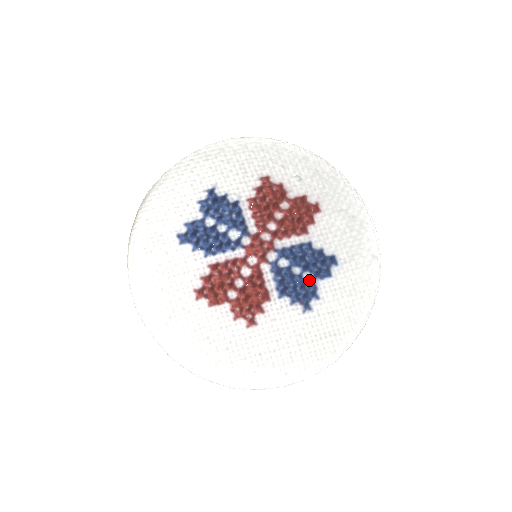
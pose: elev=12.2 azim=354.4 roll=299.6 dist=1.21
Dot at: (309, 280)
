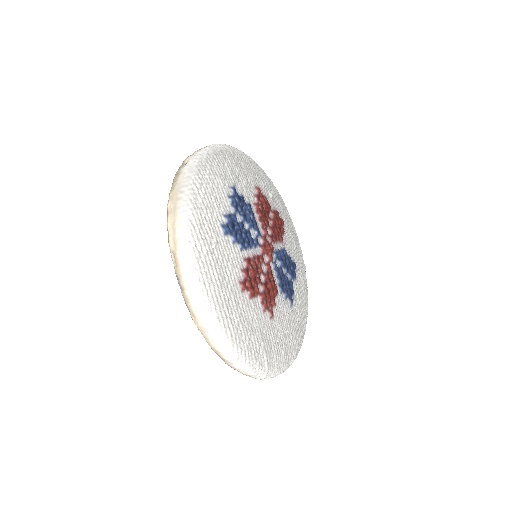
Dot at: (289, 280)
